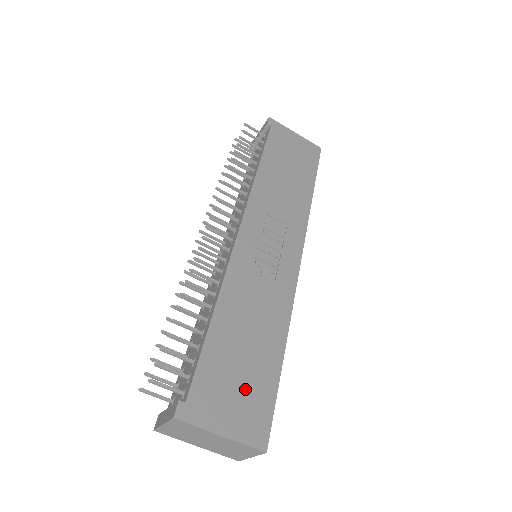
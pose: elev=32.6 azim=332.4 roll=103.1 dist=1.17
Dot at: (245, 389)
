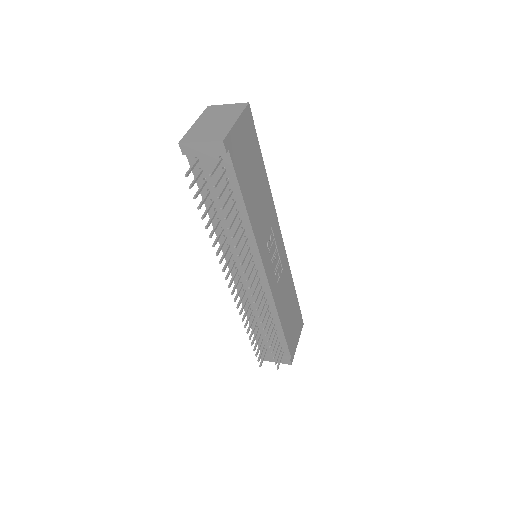
Dot at: (295, 322)
